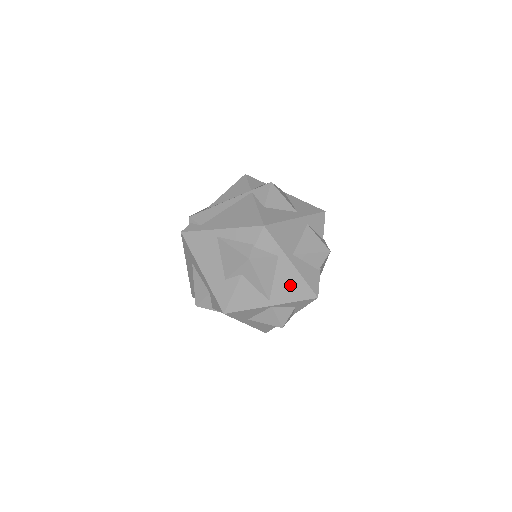
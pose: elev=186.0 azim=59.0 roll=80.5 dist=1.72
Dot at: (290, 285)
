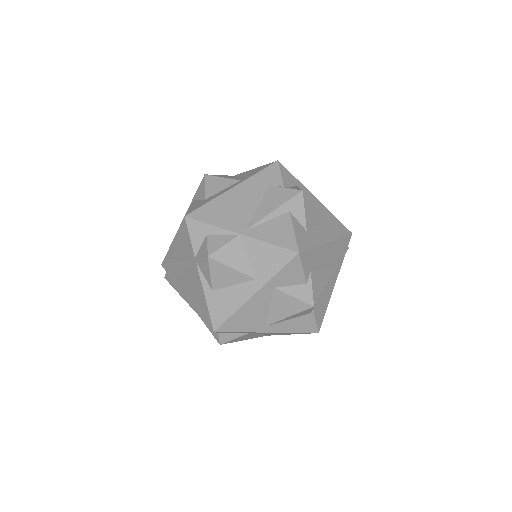
Dot at: (281, 333)
